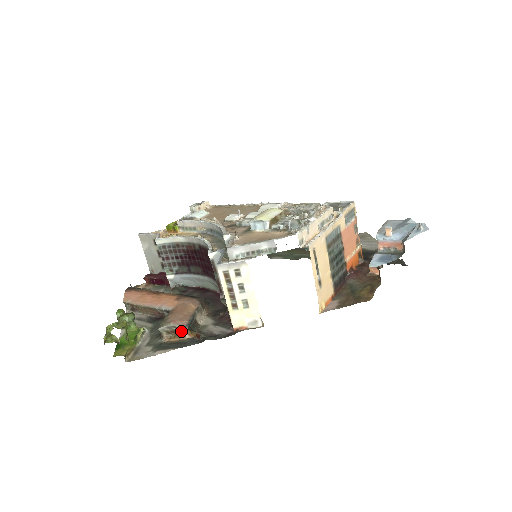
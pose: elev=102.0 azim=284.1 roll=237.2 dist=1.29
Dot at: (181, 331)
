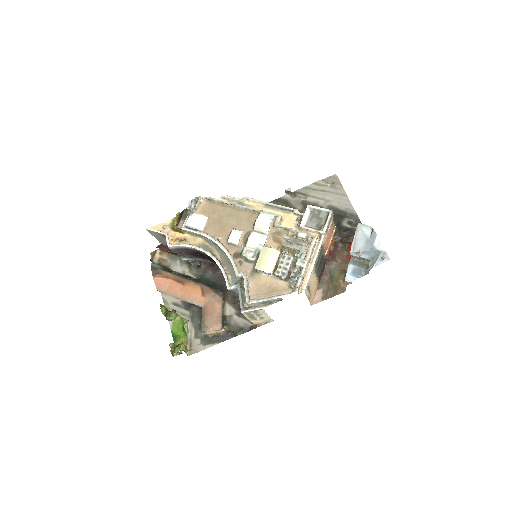
Dot at: occluded
